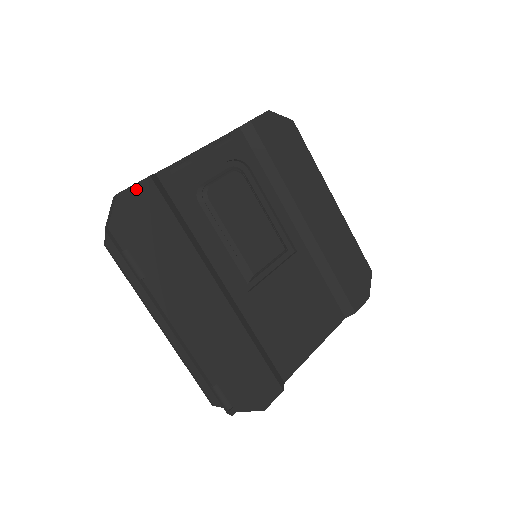
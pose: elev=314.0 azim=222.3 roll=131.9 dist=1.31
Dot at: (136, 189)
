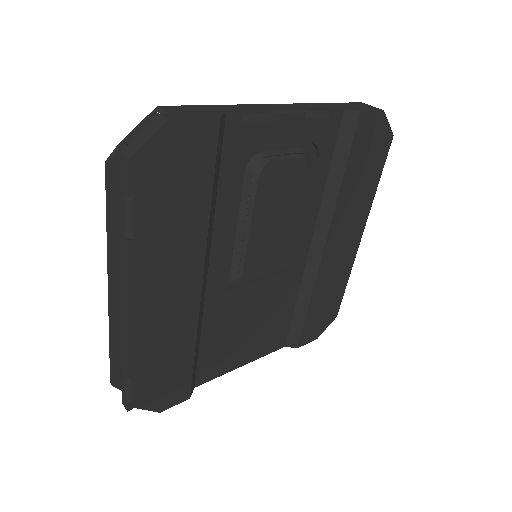
Dot at: (194, 124)
